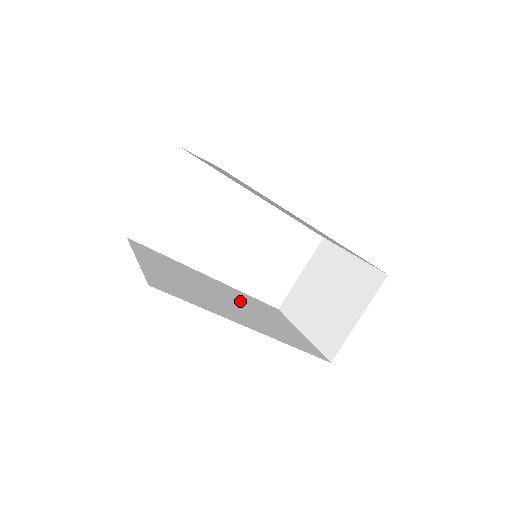
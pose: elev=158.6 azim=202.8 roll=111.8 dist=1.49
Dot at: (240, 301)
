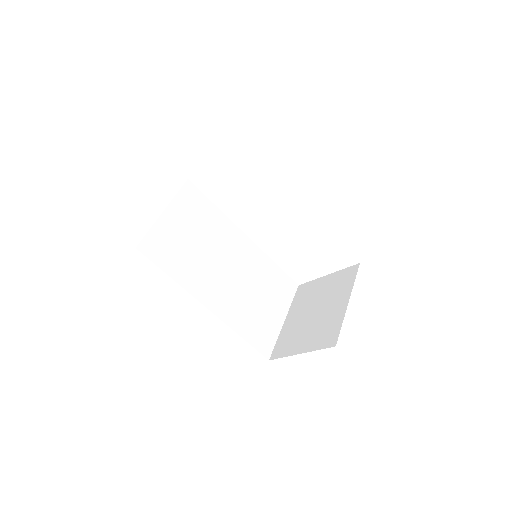
Dot at: (245, 271)
